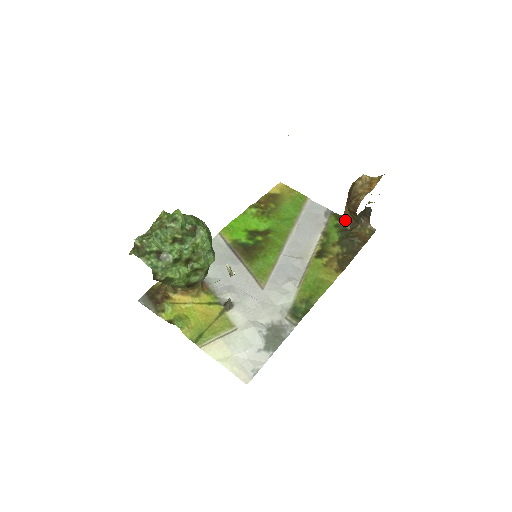
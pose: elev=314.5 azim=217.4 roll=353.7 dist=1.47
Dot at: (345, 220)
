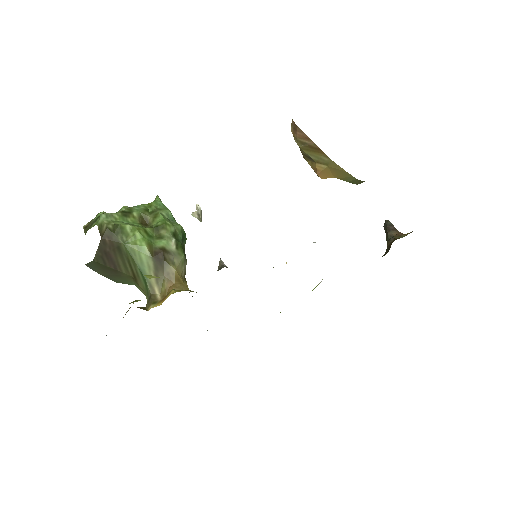
Dot at: occluded
